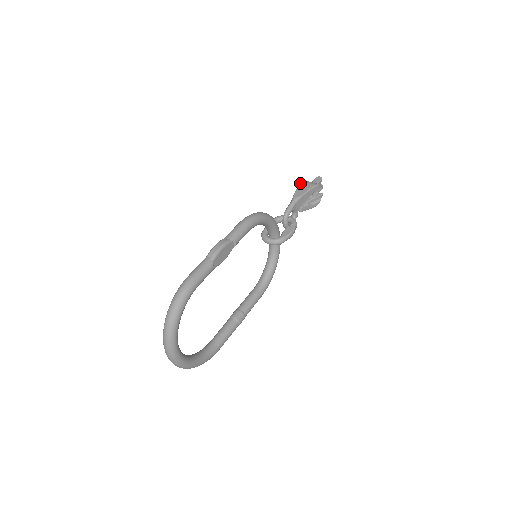
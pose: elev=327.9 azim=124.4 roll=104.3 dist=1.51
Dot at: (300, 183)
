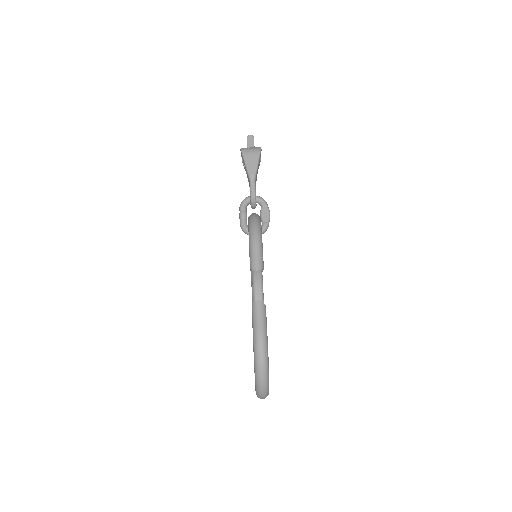
Dot at: (244, 155)
